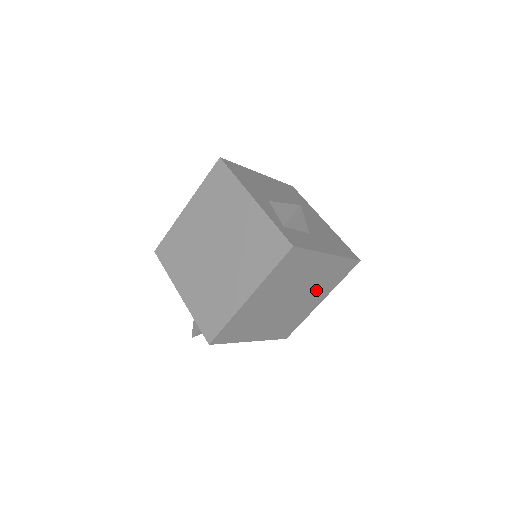
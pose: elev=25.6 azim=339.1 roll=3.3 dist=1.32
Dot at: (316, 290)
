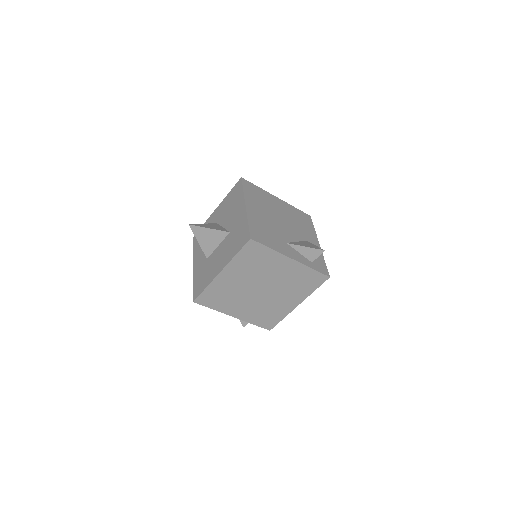
Dot at: occluded
